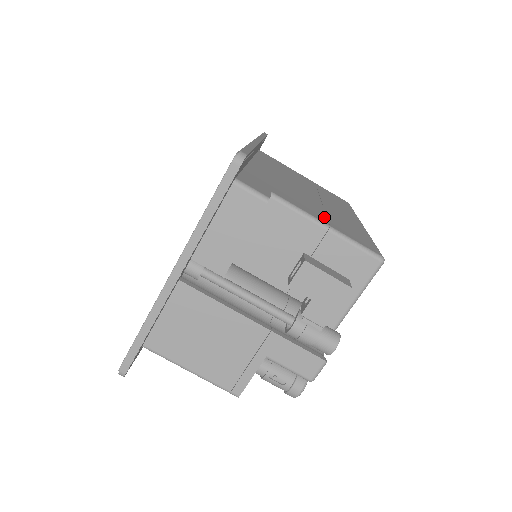
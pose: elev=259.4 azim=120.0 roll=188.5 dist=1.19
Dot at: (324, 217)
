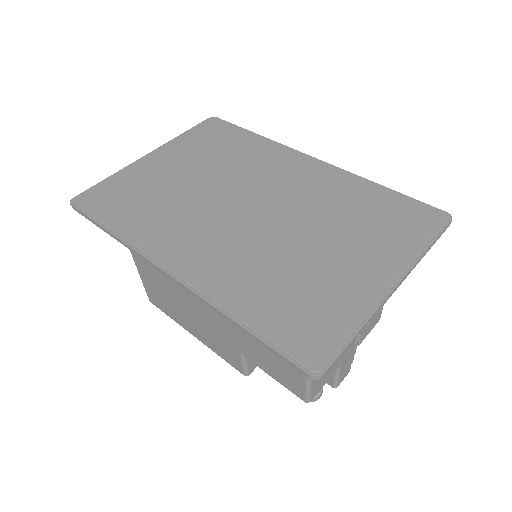
Dot at: occluded
